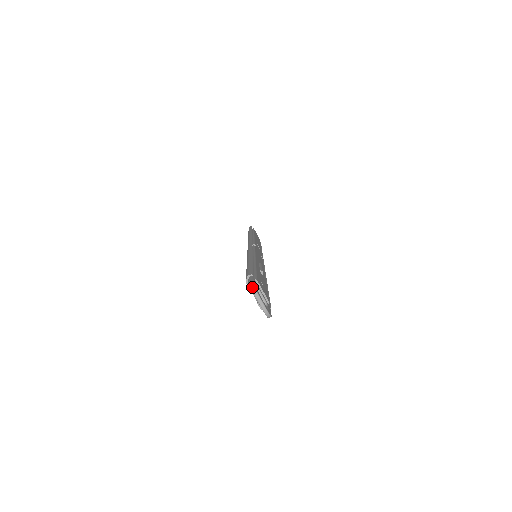
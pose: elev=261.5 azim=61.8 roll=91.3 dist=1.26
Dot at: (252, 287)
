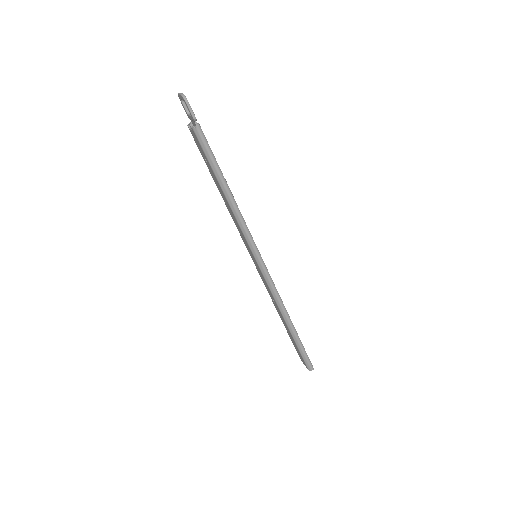
Dot at: (179, 97)
